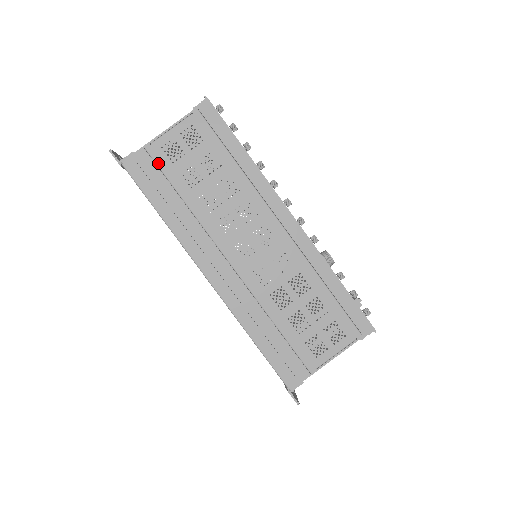
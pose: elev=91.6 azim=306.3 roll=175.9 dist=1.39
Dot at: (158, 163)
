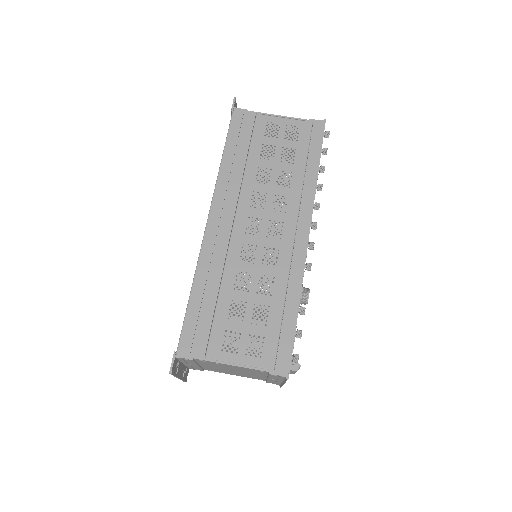
Dot at: (255, 128)
